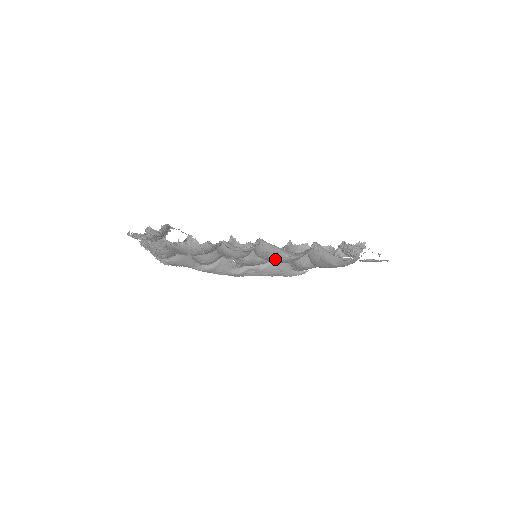
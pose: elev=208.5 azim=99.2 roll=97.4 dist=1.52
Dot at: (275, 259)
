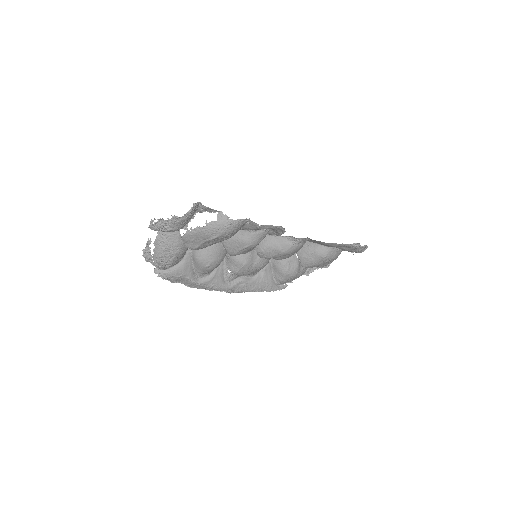
Dot at: (279, 250)
